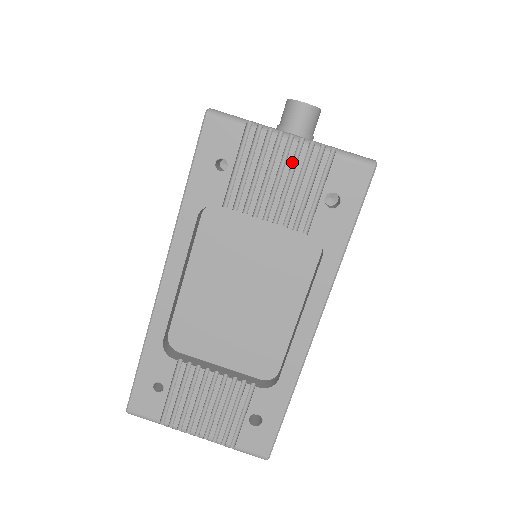
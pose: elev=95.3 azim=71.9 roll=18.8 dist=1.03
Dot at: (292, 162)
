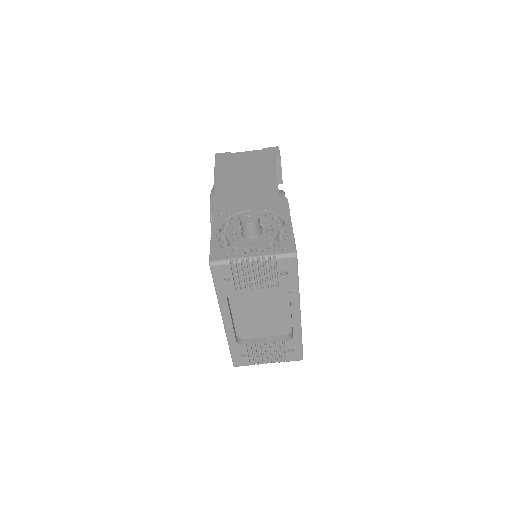
Dot at: (258, 266)
